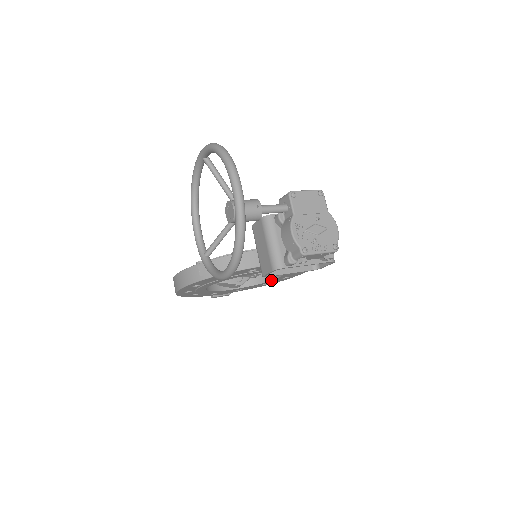
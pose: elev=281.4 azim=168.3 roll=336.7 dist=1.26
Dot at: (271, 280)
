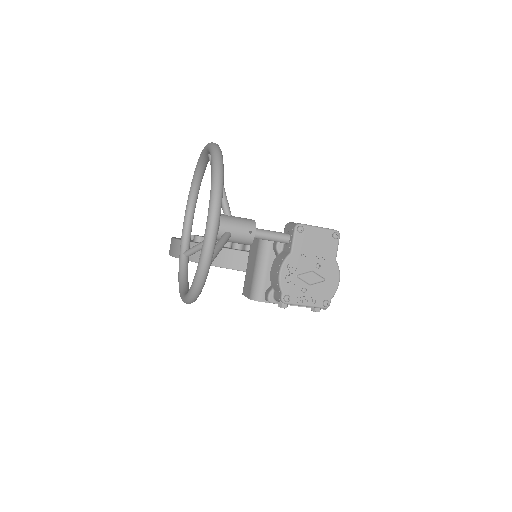
Dot at: occluded
